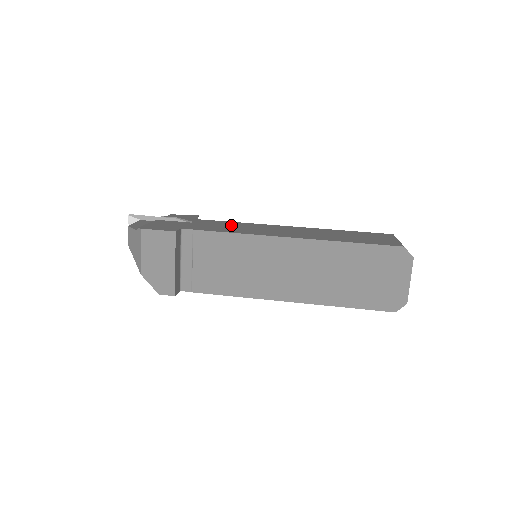
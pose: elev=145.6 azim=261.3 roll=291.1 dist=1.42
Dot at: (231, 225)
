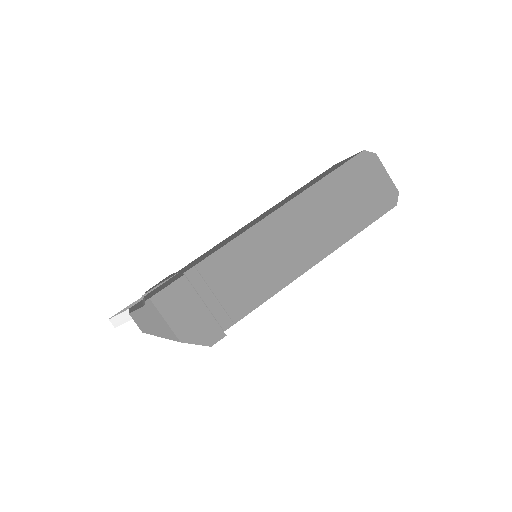
Dot at: (214, 248)
